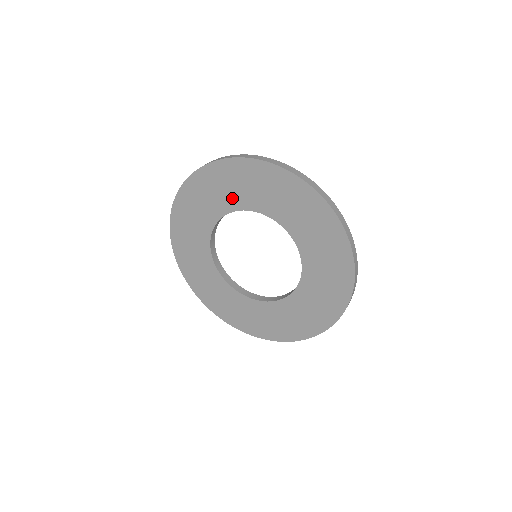
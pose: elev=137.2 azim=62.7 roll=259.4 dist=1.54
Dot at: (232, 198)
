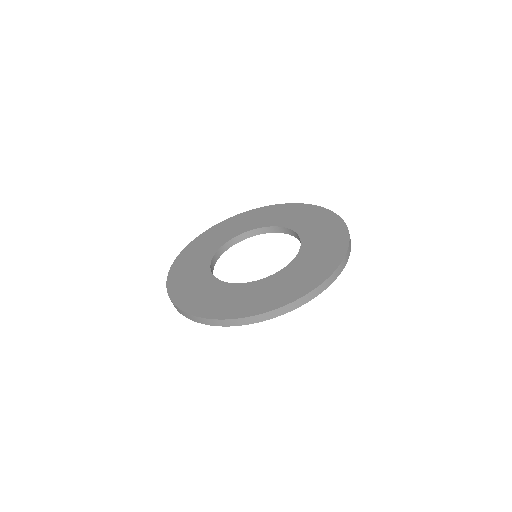
Dot at: (252, 224)
